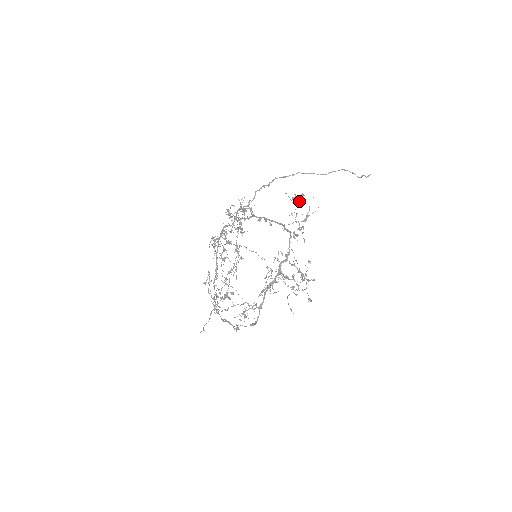
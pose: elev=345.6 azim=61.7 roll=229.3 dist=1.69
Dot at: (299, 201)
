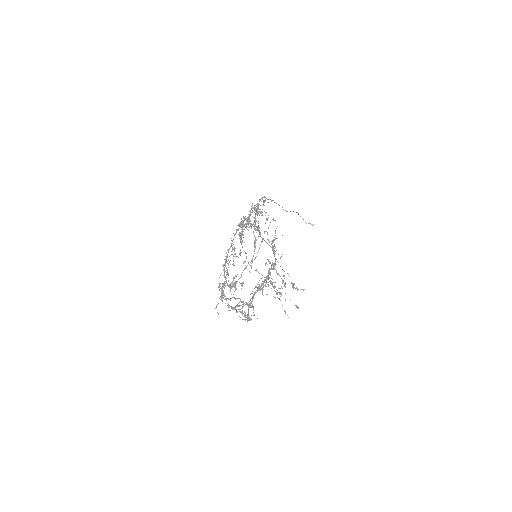
Dot at: occluded
